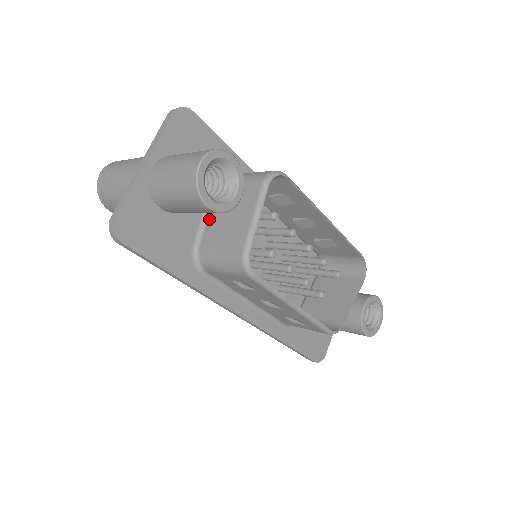
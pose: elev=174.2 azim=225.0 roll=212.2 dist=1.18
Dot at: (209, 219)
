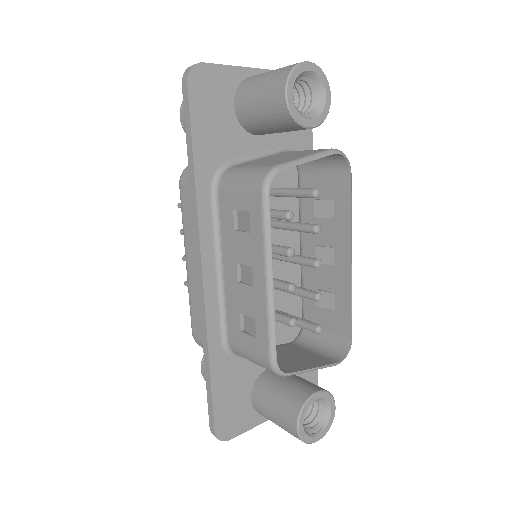
Dot at: (258, 159)
